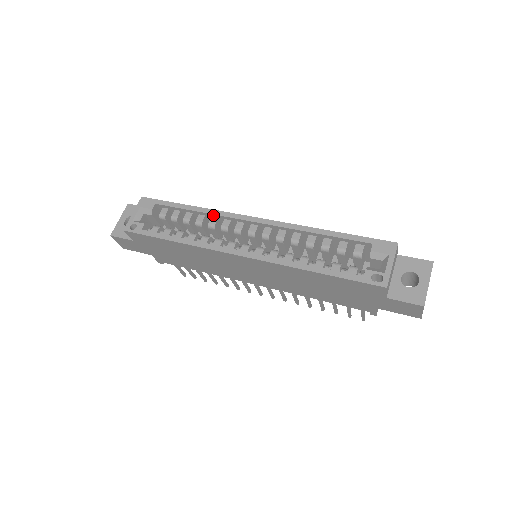
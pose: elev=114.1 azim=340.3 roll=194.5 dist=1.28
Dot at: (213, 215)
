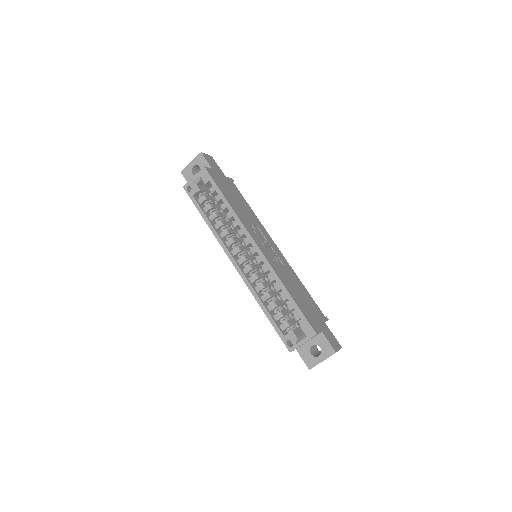
Dot at: (237, 221)
